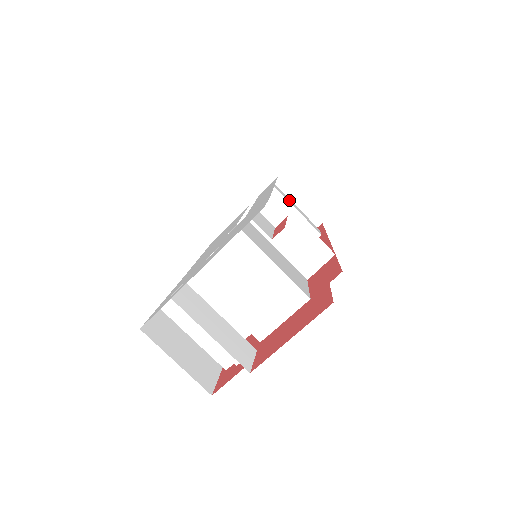
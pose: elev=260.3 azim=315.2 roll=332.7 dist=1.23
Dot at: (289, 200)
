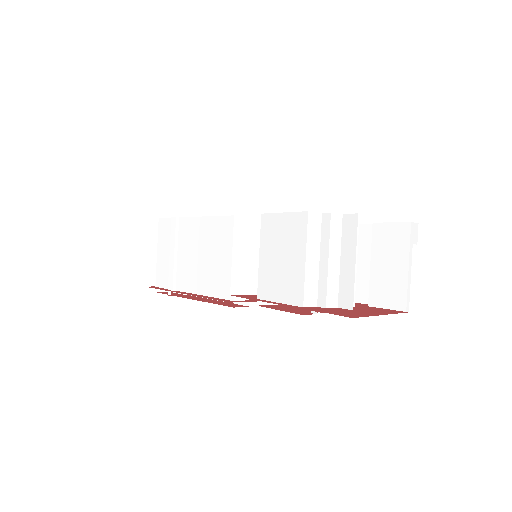
Dot at: occluded
